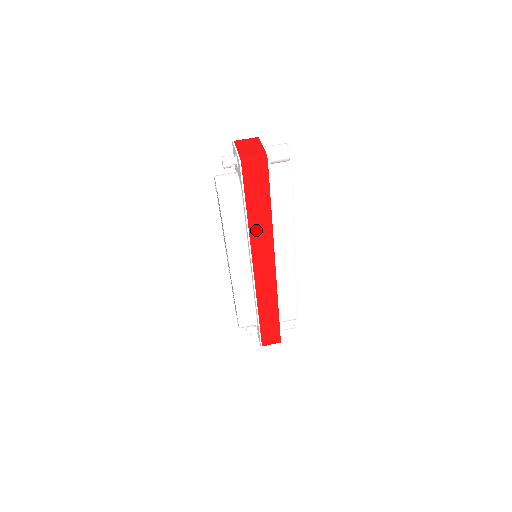
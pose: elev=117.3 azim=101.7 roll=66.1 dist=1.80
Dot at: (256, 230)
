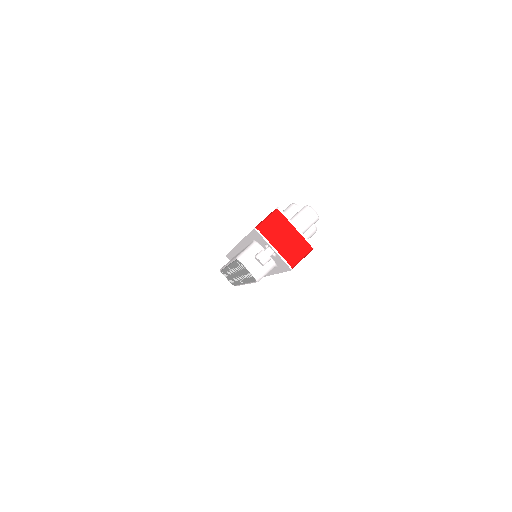
Dot at: occluded
